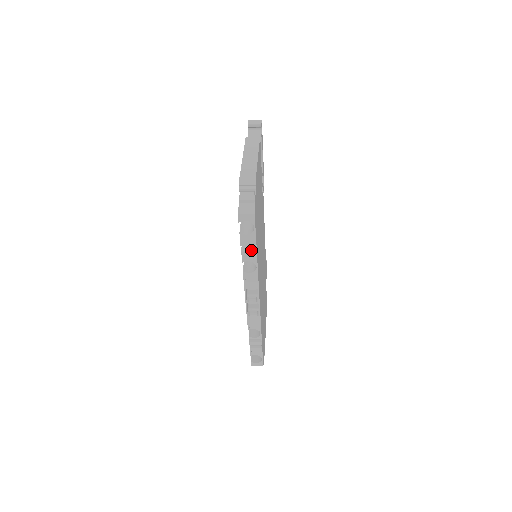
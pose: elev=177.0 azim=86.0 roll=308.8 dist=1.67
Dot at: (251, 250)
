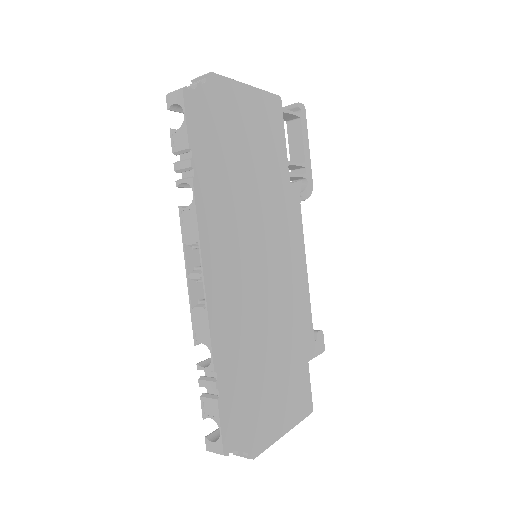
Dot at: (185, 160)
